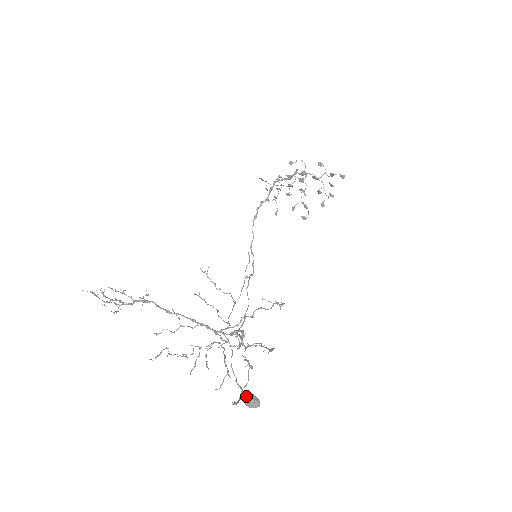
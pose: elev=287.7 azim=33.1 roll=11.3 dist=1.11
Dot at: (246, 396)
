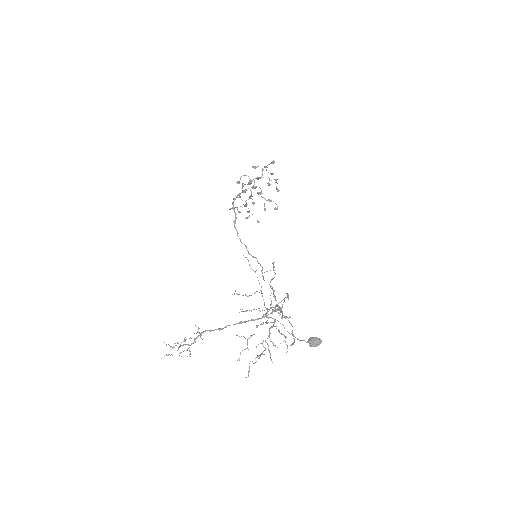
Dot at: (308, 342)
